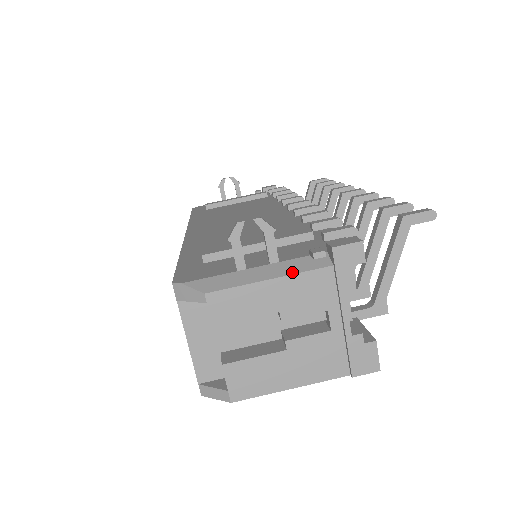
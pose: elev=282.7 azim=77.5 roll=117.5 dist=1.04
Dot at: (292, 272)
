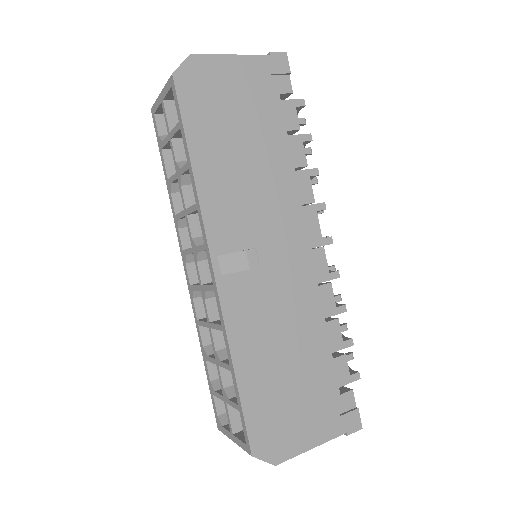
Dot at: occluded
